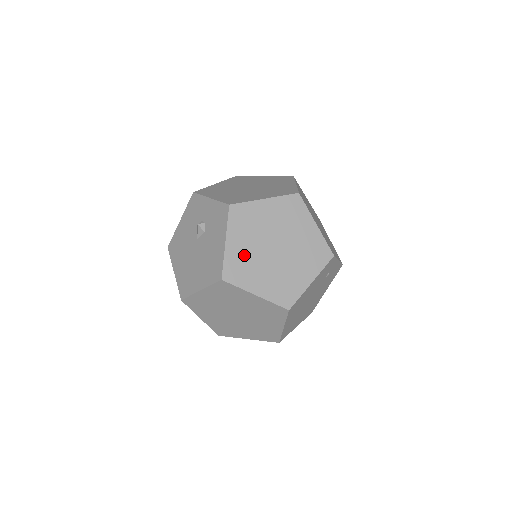
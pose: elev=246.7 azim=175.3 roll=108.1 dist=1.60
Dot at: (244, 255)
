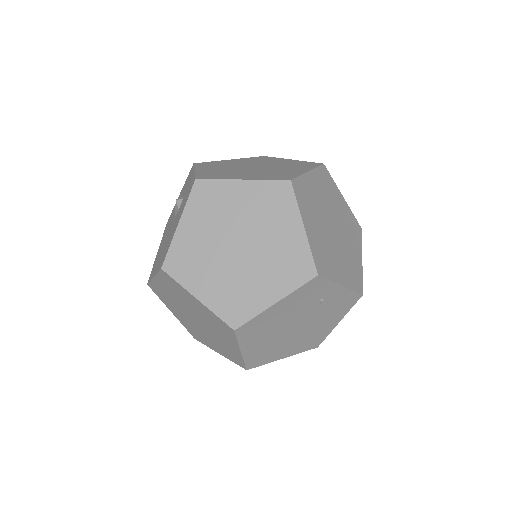
Dot at: (196, 245)
